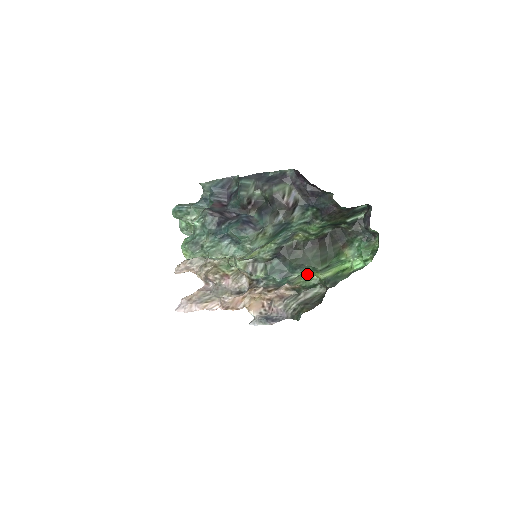
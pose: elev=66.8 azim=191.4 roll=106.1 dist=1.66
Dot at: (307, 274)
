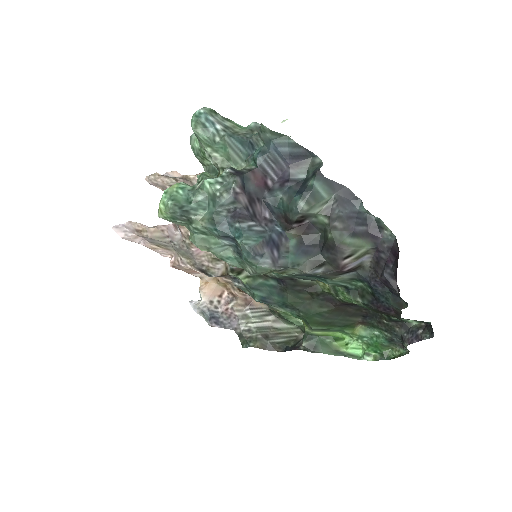
Dot at: occluded
